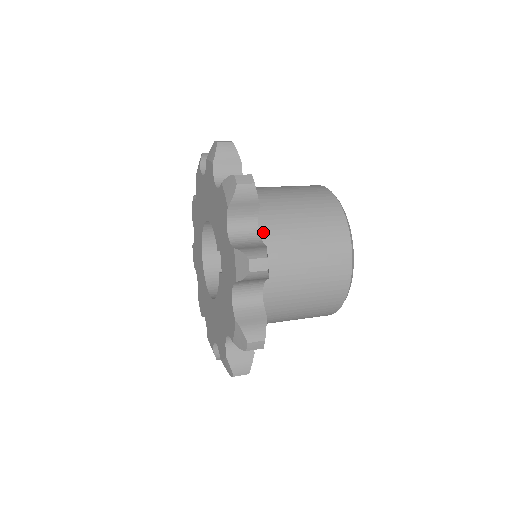
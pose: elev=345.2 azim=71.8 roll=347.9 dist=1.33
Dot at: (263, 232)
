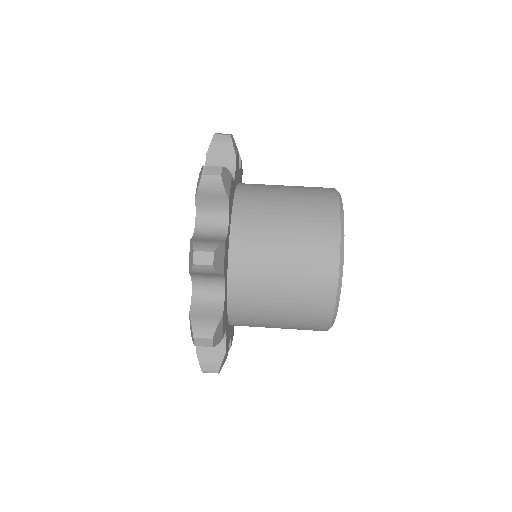
Dot at: (237, 280)
